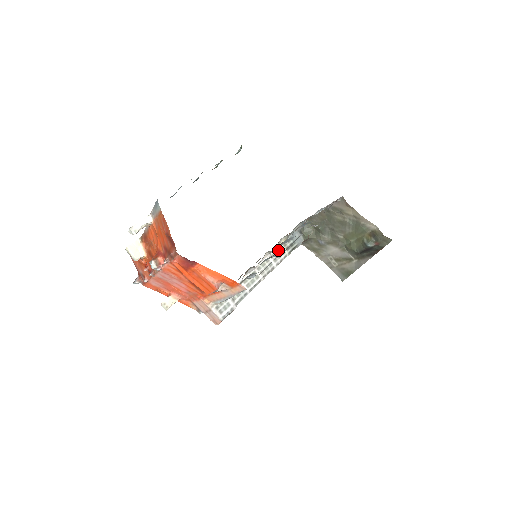
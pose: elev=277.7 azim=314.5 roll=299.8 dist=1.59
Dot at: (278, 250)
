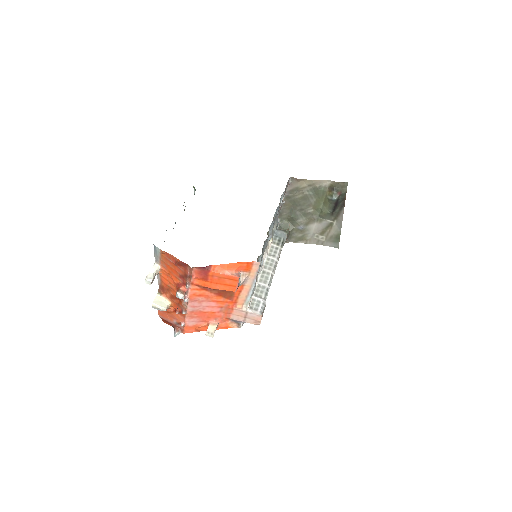
Dot at: (271, 249)
